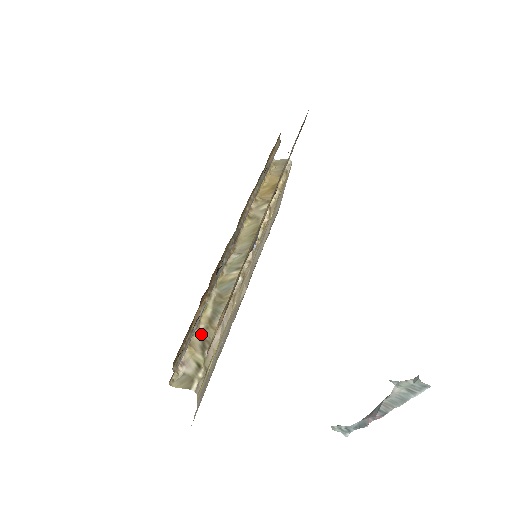
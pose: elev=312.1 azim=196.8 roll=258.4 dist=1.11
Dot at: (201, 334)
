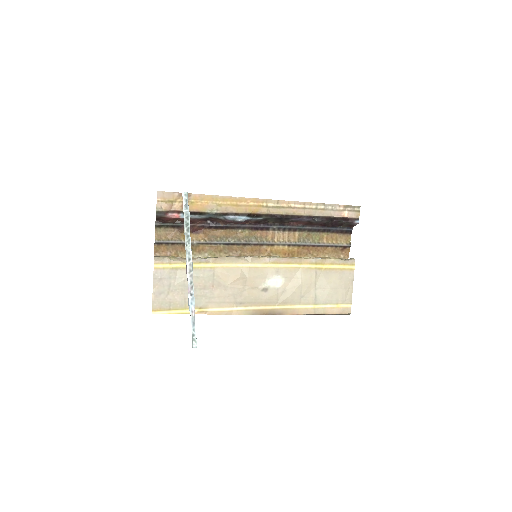
Dot at: occluded
